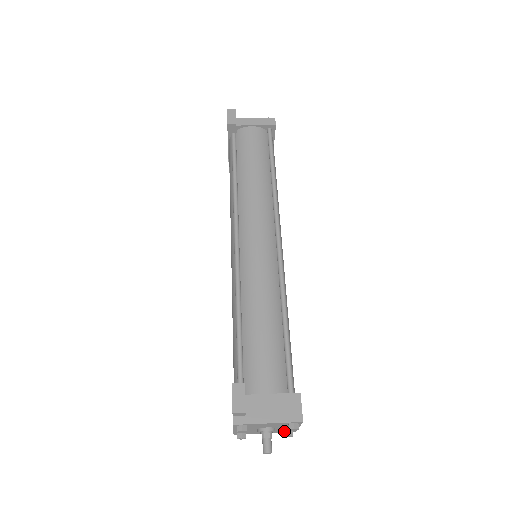
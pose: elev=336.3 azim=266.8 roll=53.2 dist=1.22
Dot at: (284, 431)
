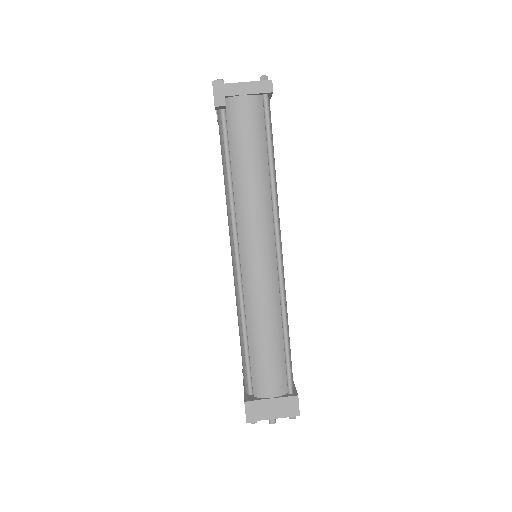
Dot at: occluded
